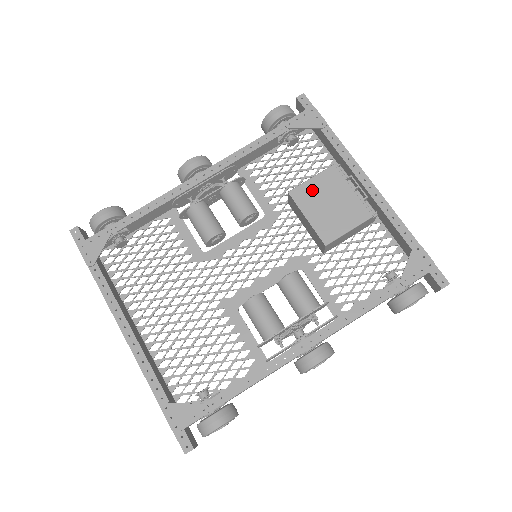
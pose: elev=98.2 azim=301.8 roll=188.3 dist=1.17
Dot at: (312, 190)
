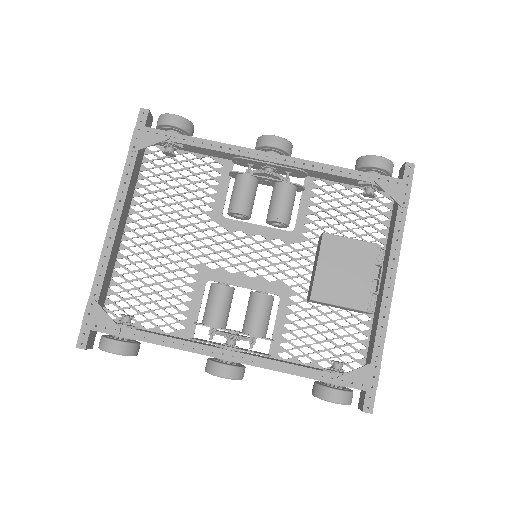
Dot at: (342, 248)
